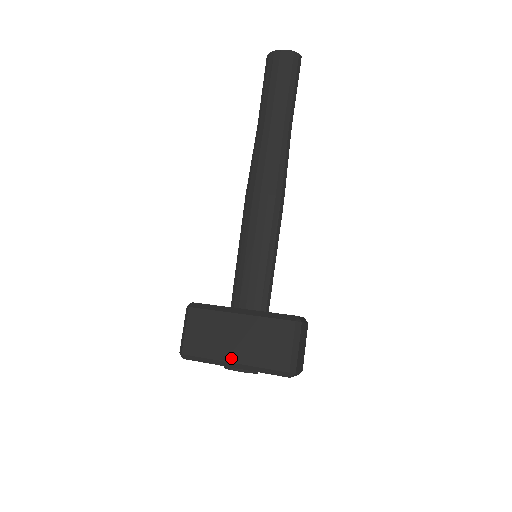
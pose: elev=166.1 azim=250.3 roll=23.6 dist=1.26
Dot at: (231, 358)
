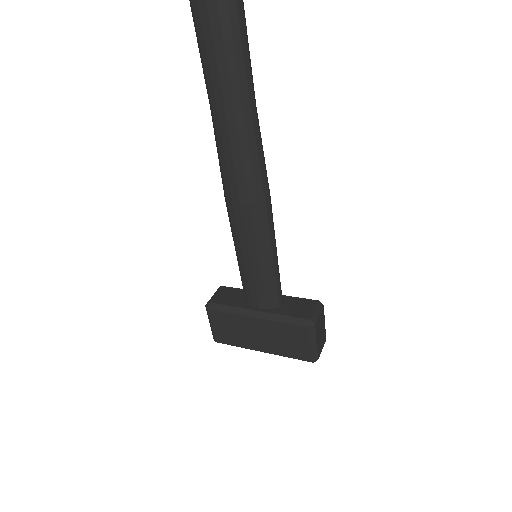
Dot at: (258, 349)
